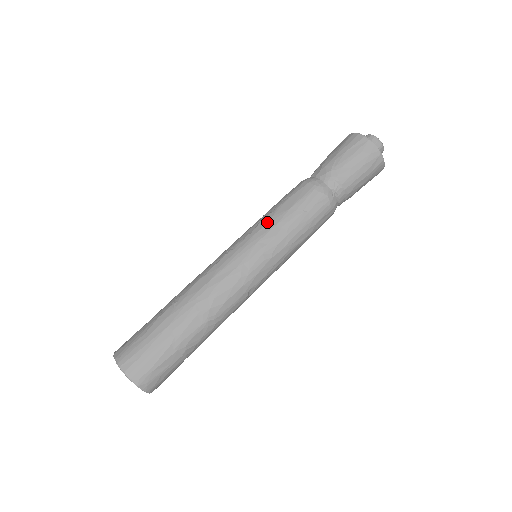
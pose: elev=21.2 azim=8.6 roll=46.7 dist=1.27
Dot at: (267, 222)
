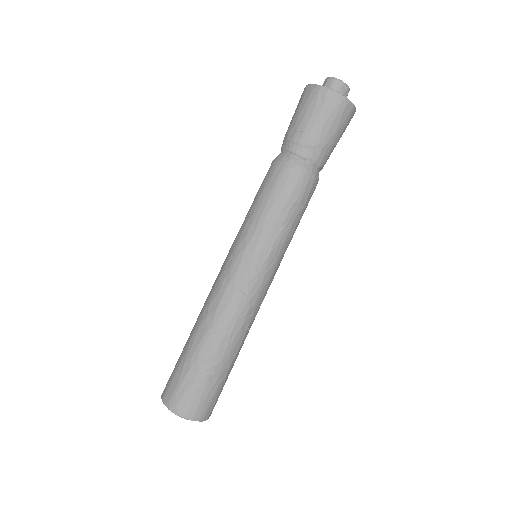
Dot at: occluded
